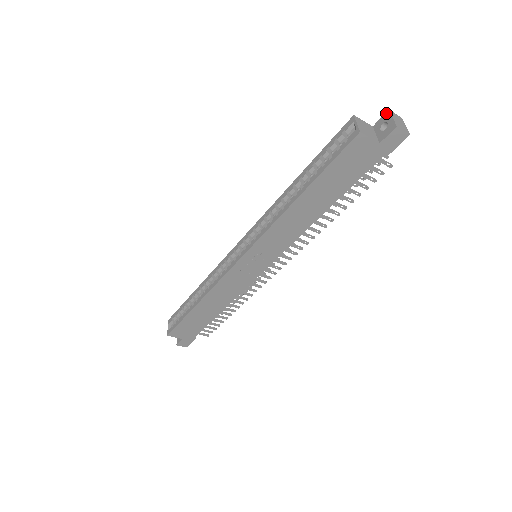
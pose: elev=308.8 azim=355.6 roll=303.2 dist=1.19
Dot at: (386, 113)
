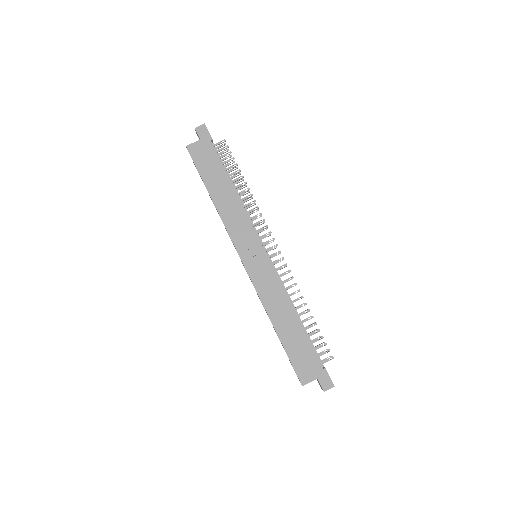
Dot at: occluded
